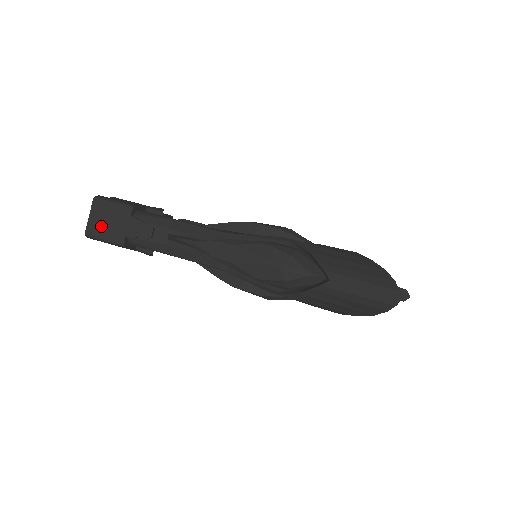
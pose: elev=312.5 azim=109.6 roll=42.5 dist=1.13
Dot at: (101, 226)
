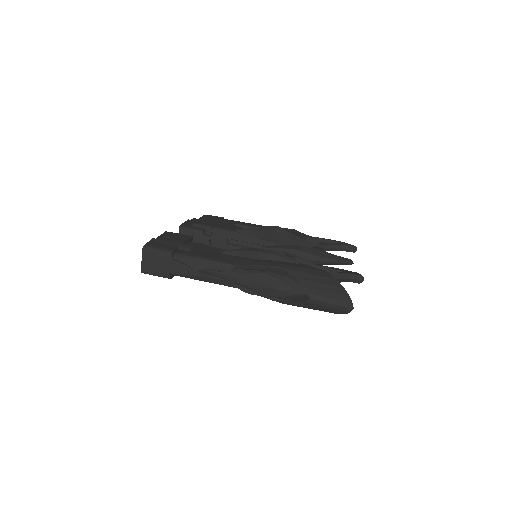
Dot at: (152, 267)
